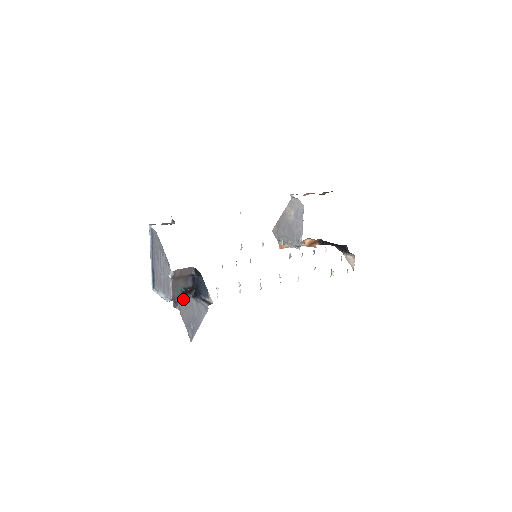
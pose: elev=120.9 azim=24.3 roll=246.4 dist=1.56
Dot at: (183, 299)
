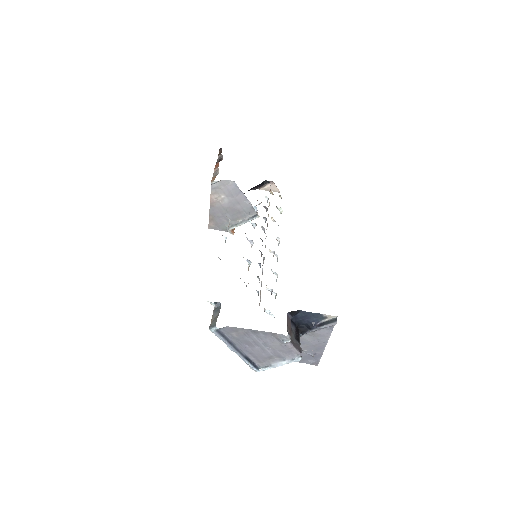
Dot at: occluded
